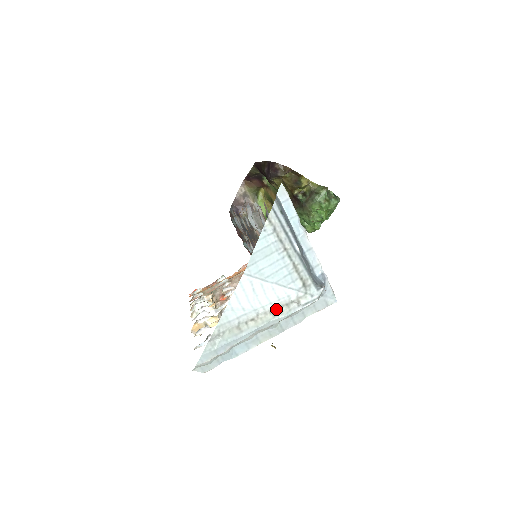
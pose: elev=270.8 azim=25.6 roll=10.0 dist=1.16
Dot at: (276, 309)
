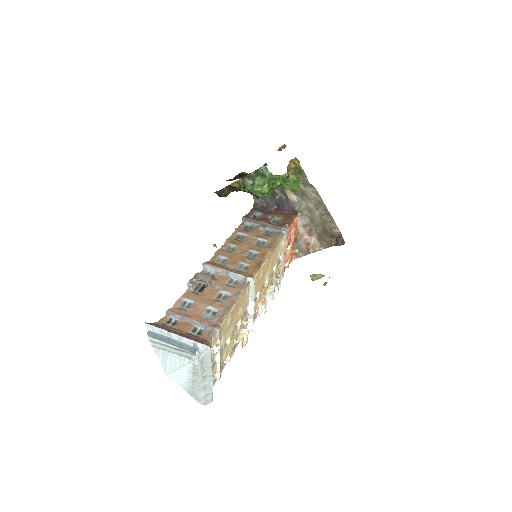
Dot at: (194, 373)
